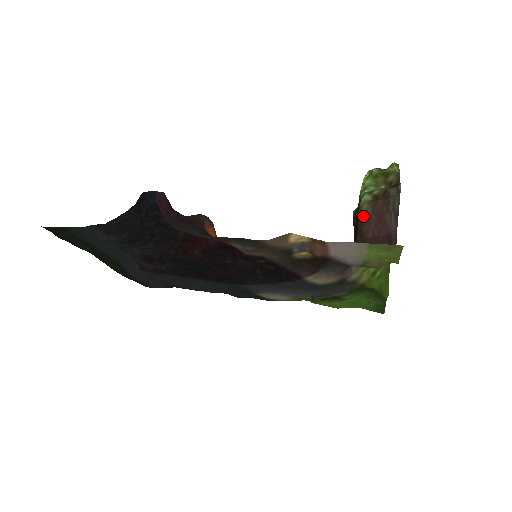
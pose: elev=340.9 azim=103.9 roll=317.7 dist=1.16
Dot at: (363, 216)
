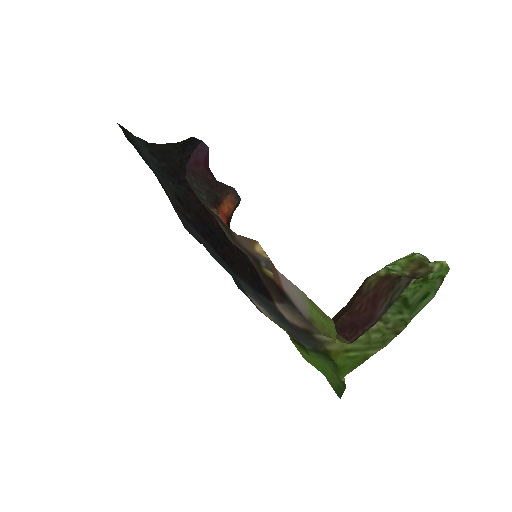
Dot at: (365, 286)
